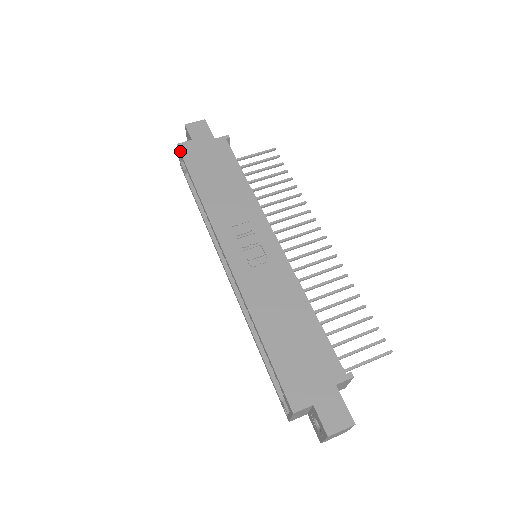
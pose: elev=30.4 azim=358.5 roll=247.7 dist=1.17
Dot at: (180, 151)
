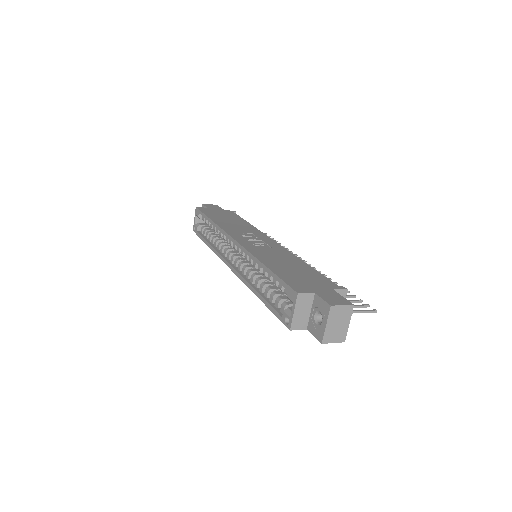
Dot at: (198, 209)
